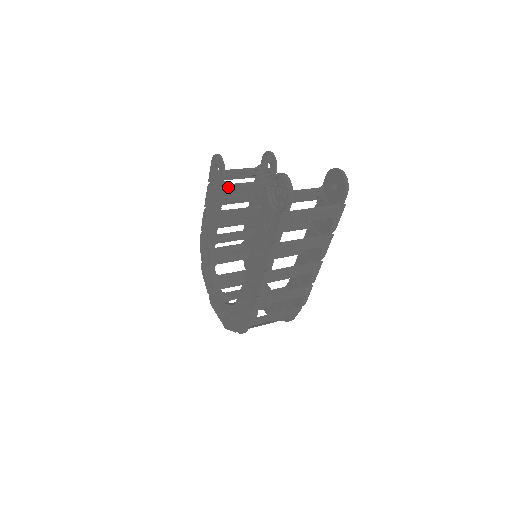
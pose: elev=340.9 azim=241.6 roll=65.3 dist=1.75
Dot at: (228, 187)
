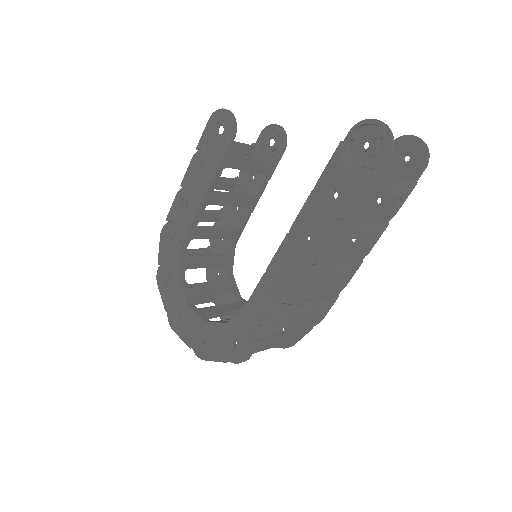
Dot at: (232, 156)
